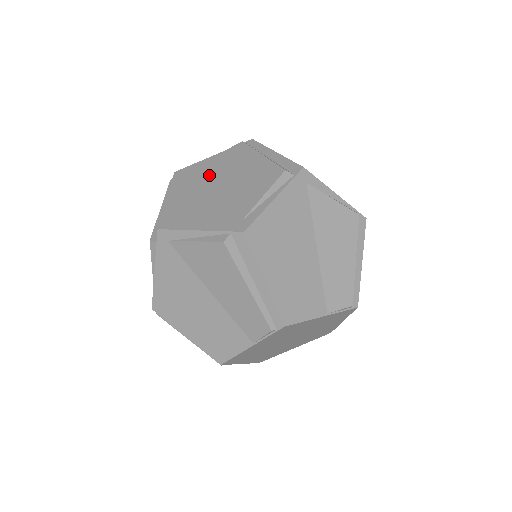
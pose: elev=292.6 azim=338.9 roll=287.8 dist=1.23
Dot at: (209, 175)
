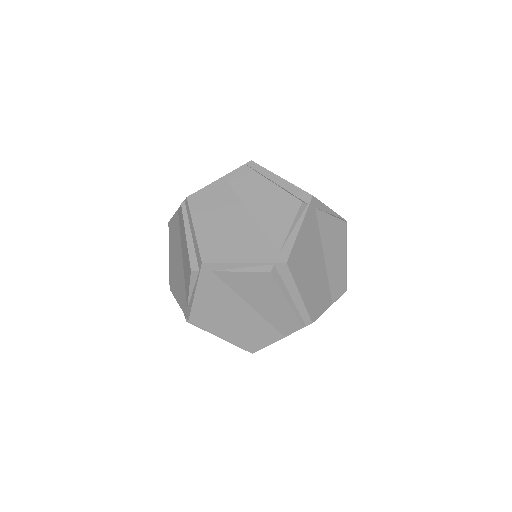
Dot at: (226, 202)
